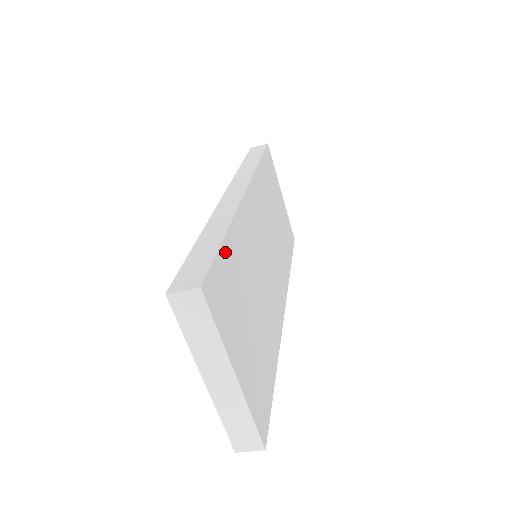
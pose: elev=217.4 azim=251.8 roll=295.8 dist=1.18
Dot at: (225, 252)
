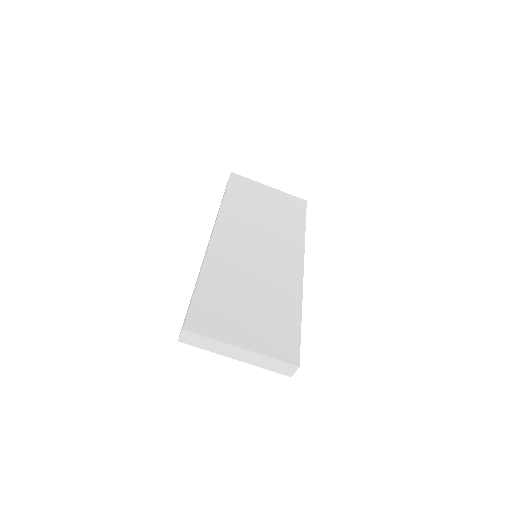
Dot at: (201, 293)
